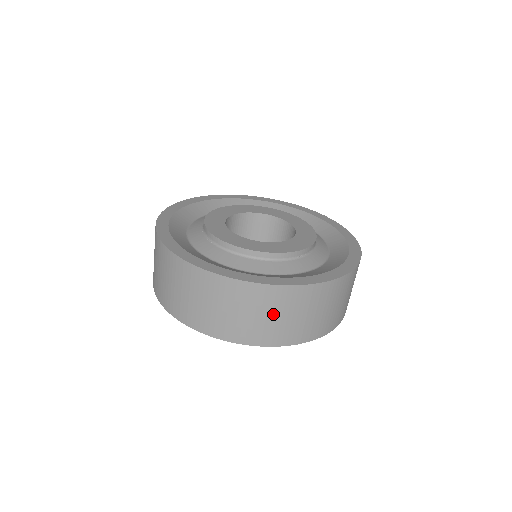
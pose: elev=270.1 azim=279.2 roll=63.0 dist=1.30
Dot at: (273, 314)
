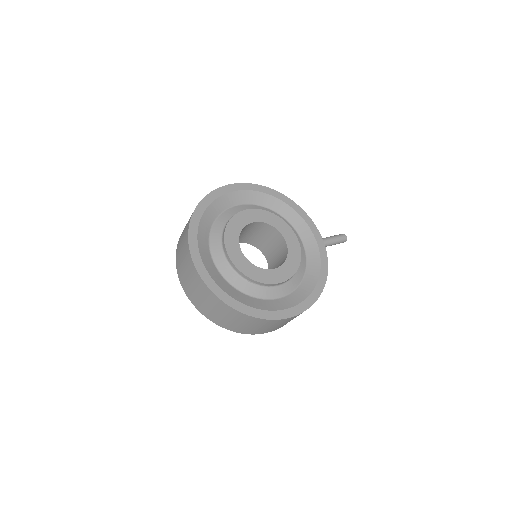
Dot at: (194, 286)
